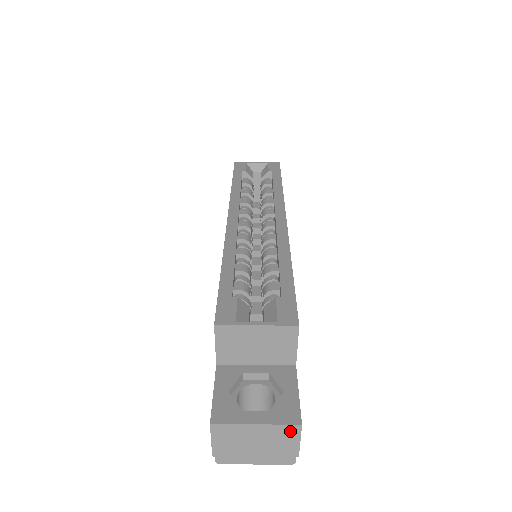
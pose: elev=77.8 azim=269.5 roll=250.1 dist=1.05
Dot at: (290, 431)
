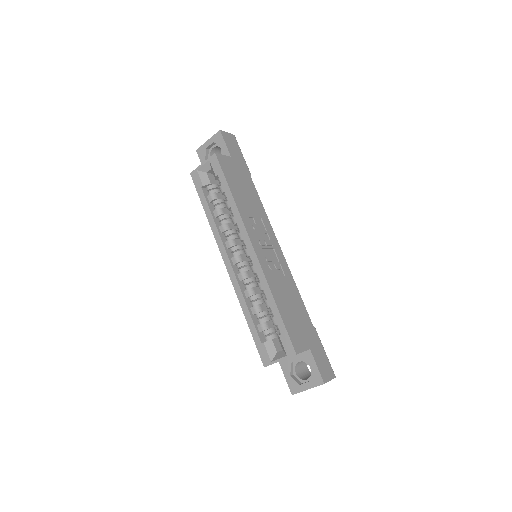
Dot at: (322, 384)
